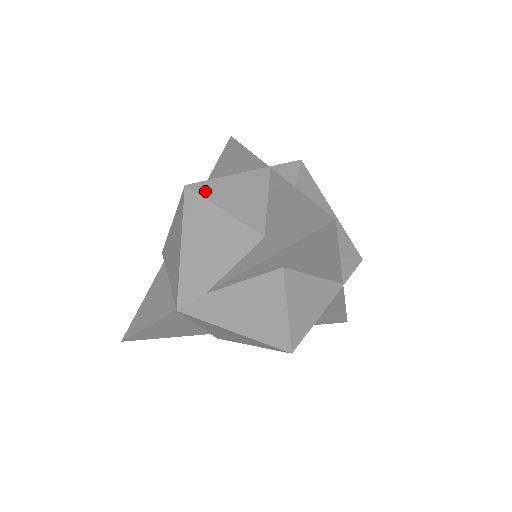
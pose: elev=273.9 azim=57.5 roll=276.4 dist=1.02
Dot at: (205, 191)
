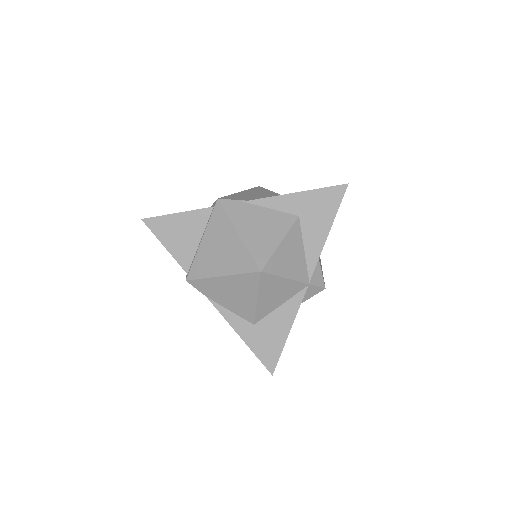
Dot at: (264, 283)
